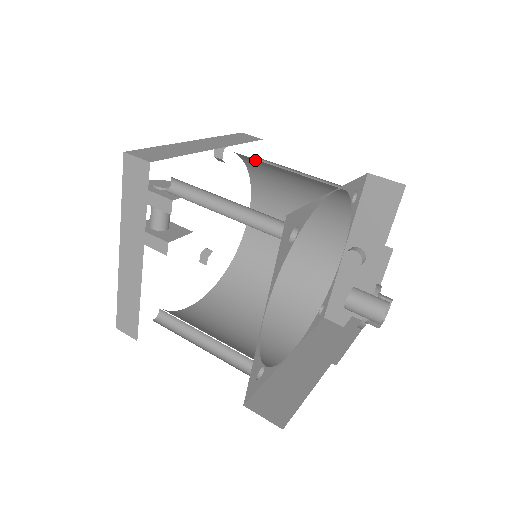
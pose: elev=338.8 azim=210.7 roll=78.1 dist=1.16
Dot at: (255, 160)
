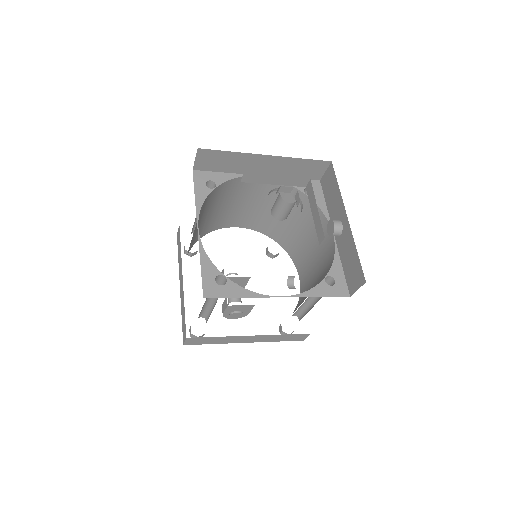
Dot at: (265, 225)
